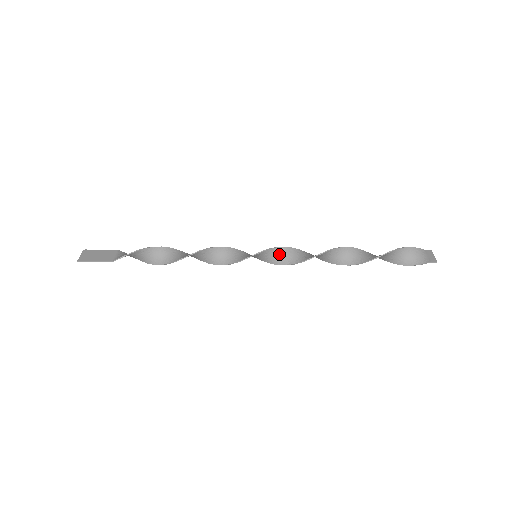
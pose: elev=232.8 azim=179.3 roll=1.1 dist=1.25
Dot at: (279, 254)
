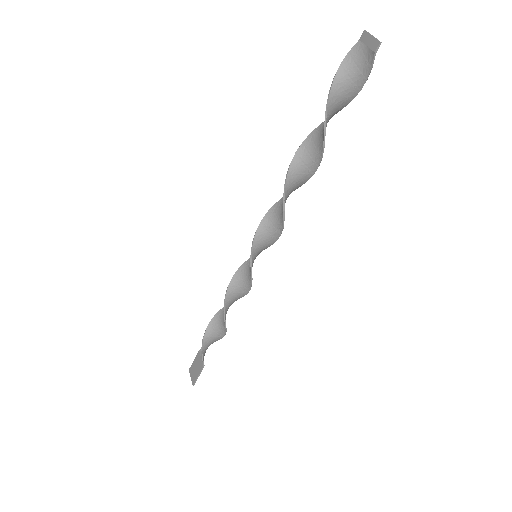
Dot at: (265, 234)
